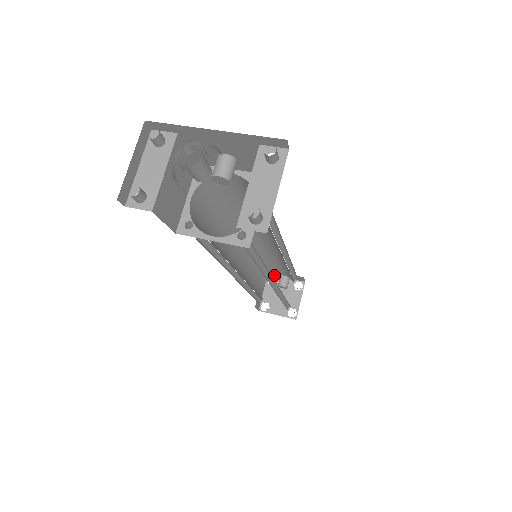
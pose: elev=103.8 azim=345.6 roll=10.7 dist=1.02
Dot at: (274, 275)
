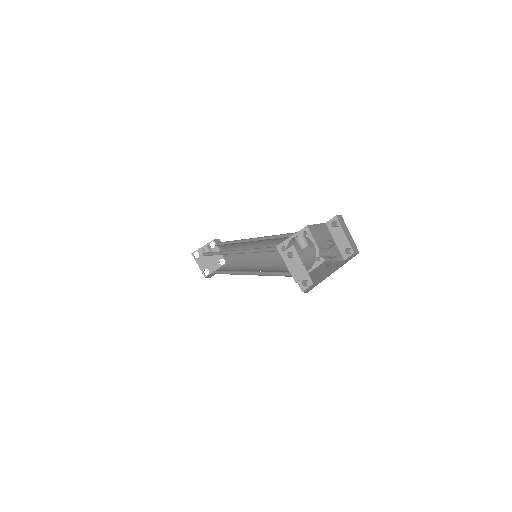
Dot at: occluded
